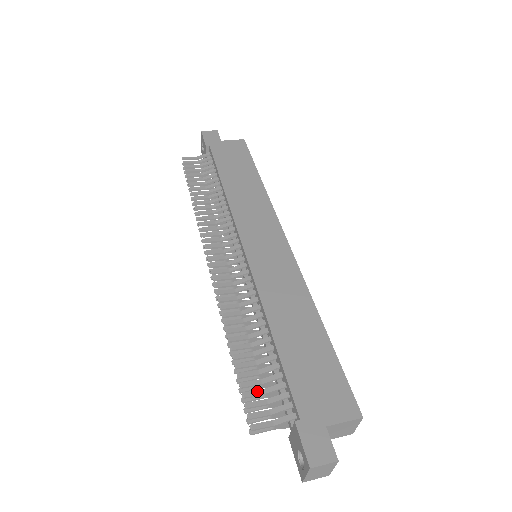
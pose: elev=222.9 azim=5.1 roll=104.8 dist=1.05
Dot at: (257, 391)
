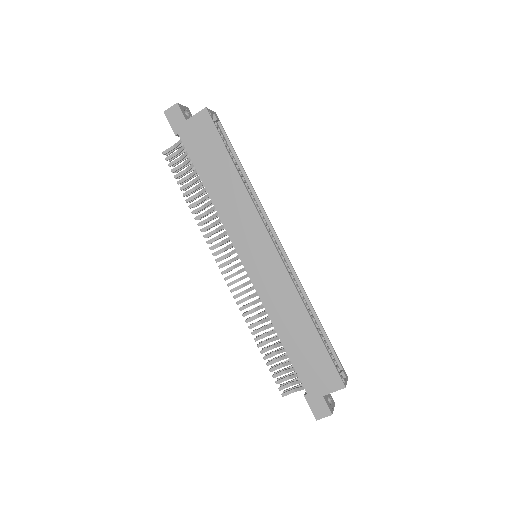
Dot at: (281, 373)
